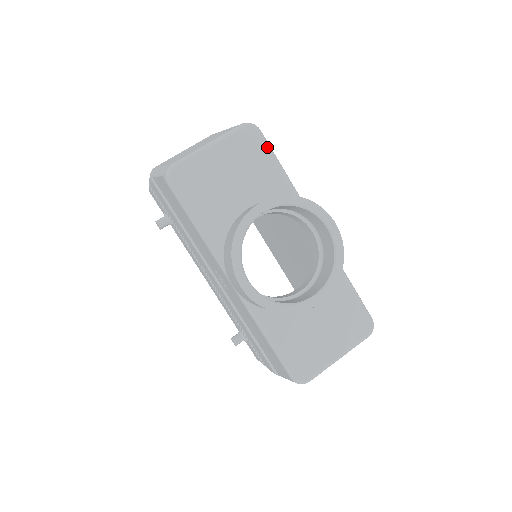
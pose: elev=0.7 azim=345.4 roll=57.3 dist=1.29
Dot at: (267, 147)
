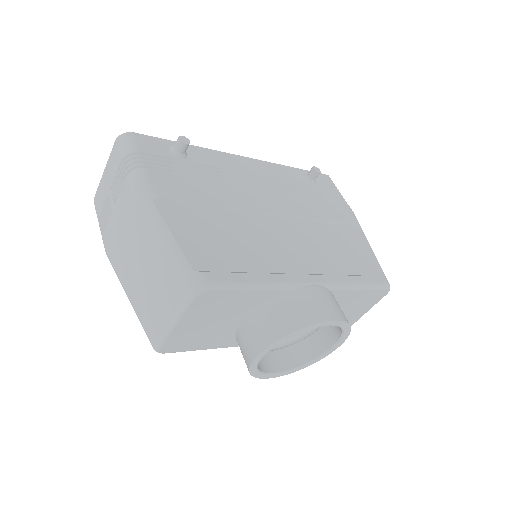
Dot at: (229, 290)
